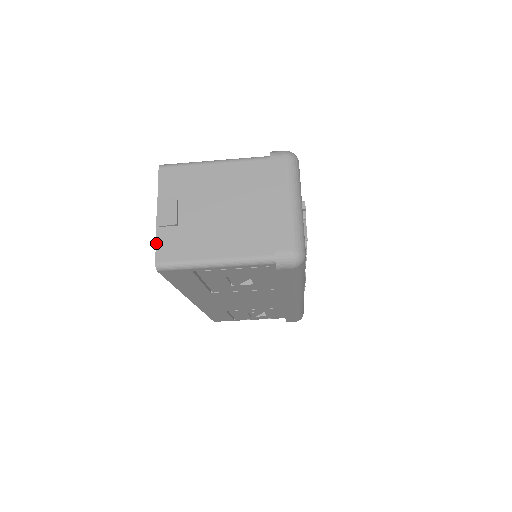
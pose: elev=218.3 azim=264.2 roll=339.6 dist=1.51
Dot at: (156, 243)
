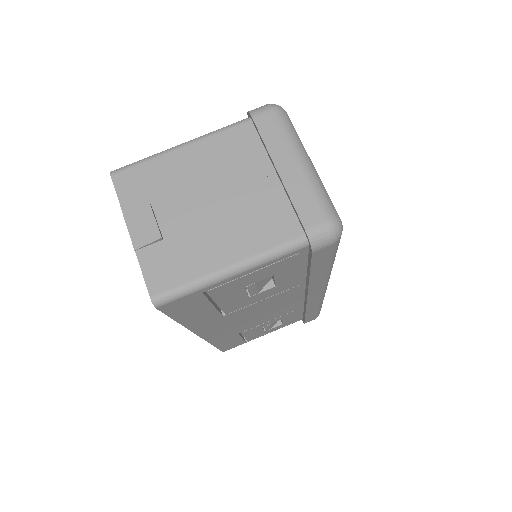
Dot at: (142, 272)
